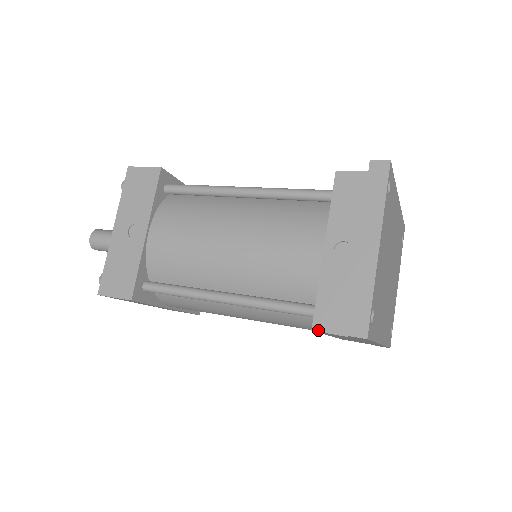
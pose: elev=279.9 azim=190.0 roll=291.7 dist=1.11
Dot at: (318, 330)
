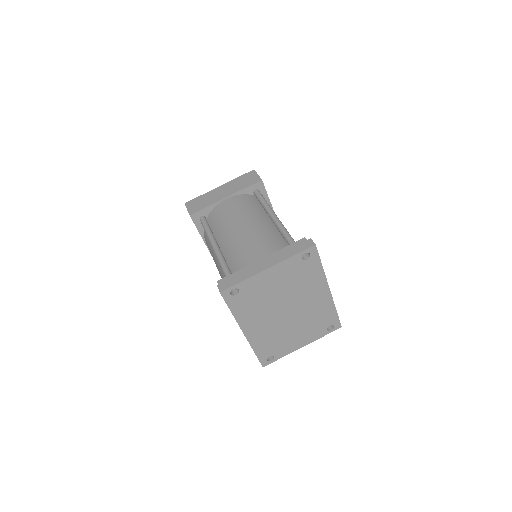
Dot at: (219, 283)
